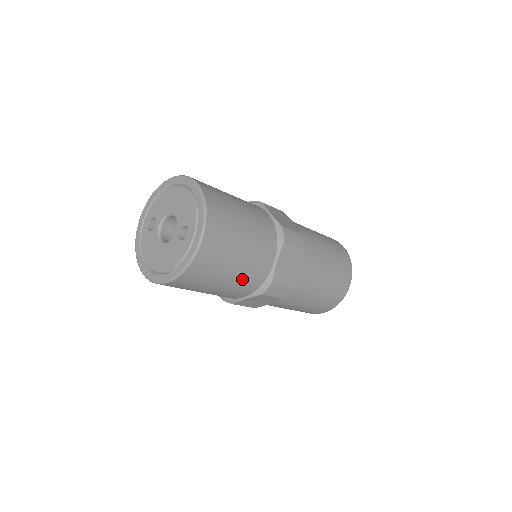
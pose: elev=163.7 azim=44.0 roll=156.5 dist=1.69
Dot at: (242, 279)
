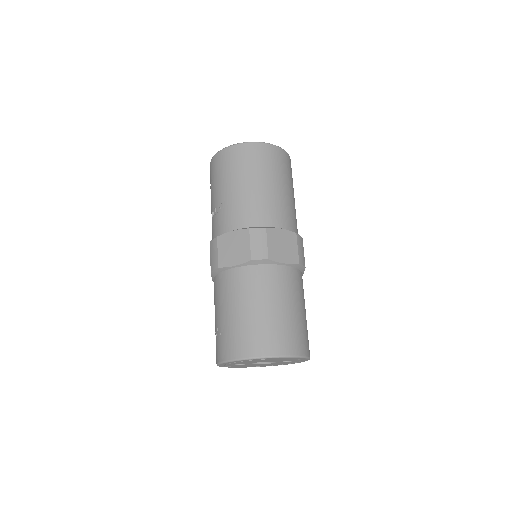
Dot at: occluded
